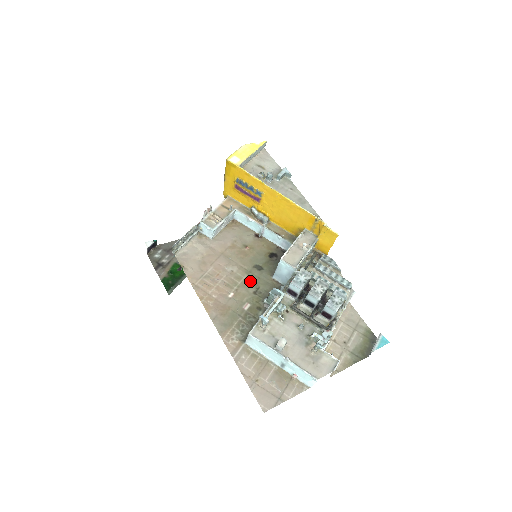
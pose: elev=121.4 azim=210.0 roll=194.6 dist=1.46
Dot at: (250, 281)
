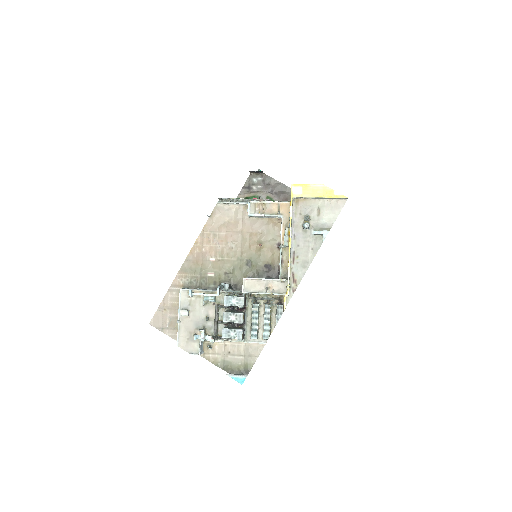
Dot at: (233, 265)
